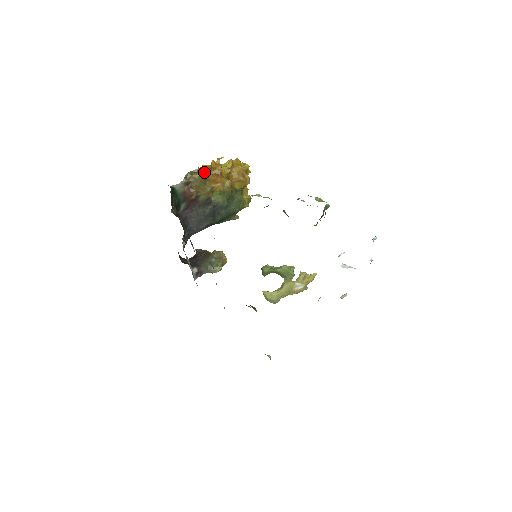
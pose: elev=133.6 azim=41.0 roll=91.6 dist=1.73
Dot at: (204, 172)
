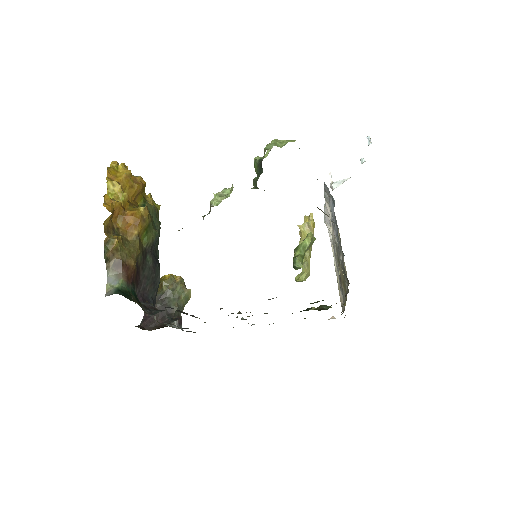
Dot at: (110, 229)
